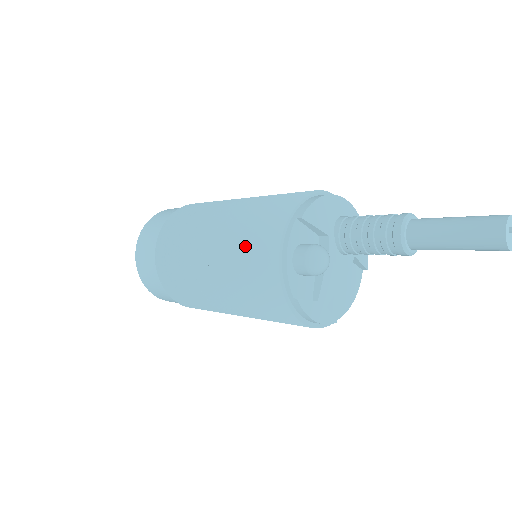
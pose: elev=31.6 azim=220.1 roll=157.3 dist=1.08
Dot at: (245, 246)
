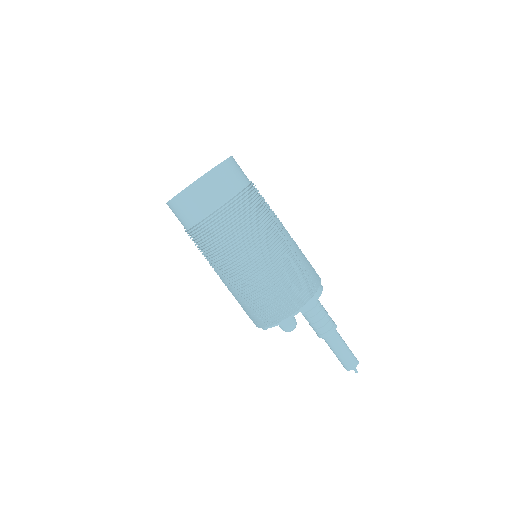
Dot at: (267, 297)
